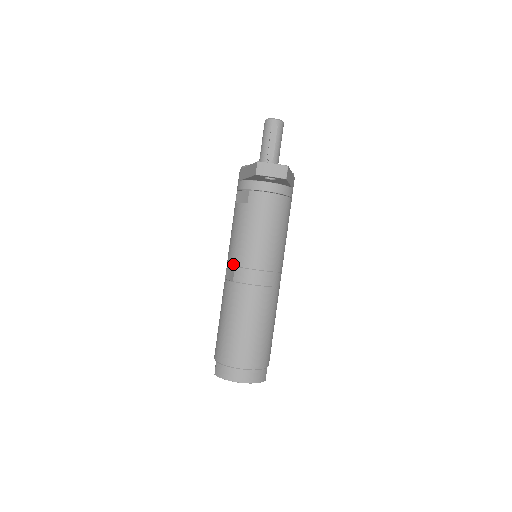
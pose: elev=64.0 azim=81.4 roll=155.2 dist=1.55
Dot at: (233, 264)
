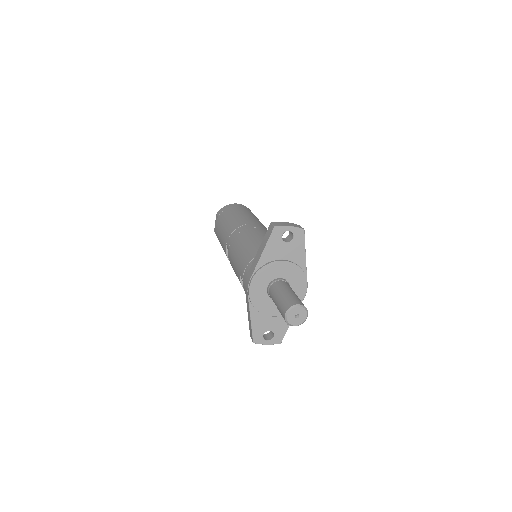
Dot at: occluded
